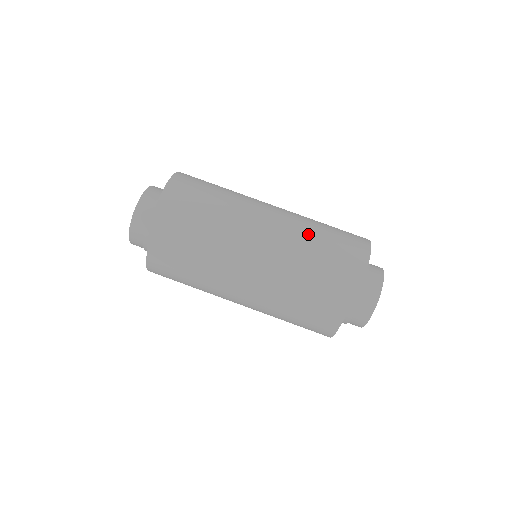
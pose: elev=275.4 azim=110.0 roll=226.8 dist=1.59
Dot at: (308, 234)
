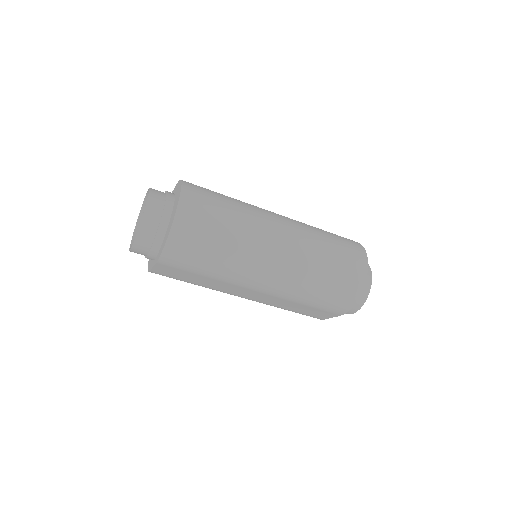
Dot at: (314, 262)
